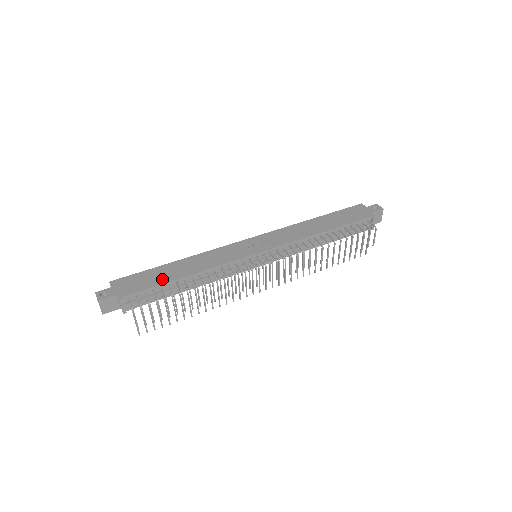
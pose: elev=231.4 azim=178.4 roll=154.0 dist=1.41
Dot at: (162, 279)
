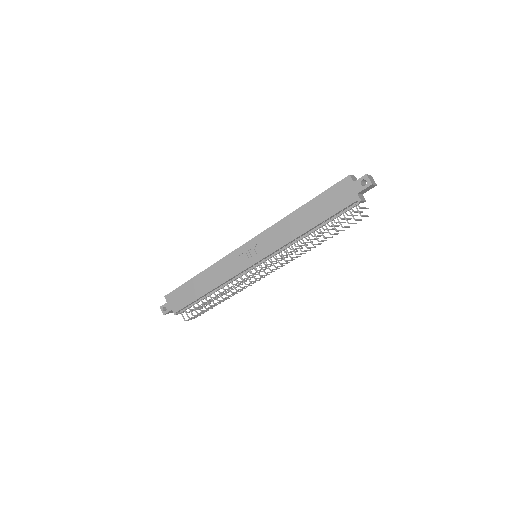
Dot at: (194, 295)
